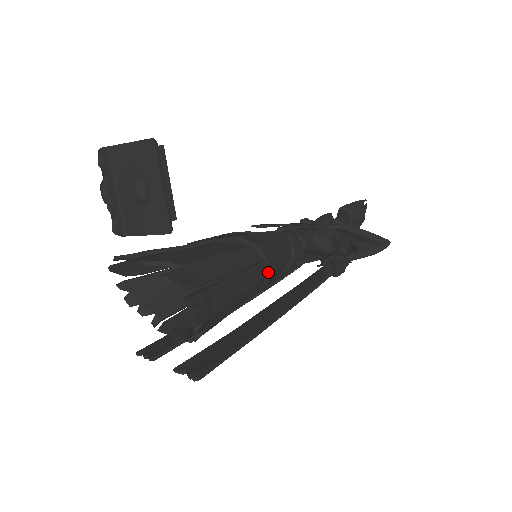
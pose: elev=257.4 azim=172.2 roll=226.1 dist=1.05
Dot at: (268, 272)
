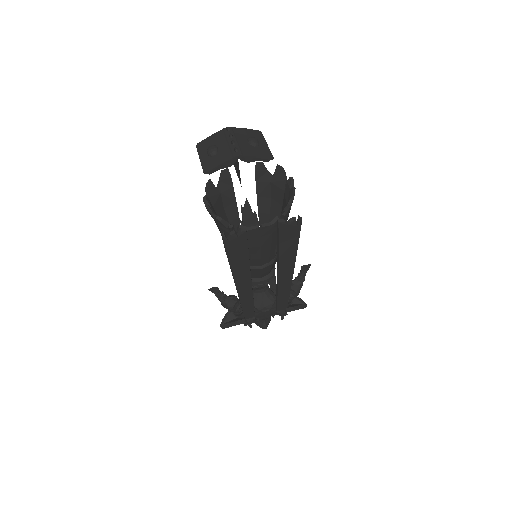
Dot at: occluded
